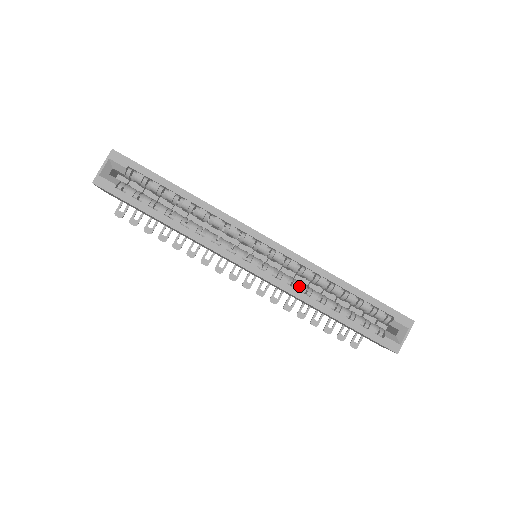
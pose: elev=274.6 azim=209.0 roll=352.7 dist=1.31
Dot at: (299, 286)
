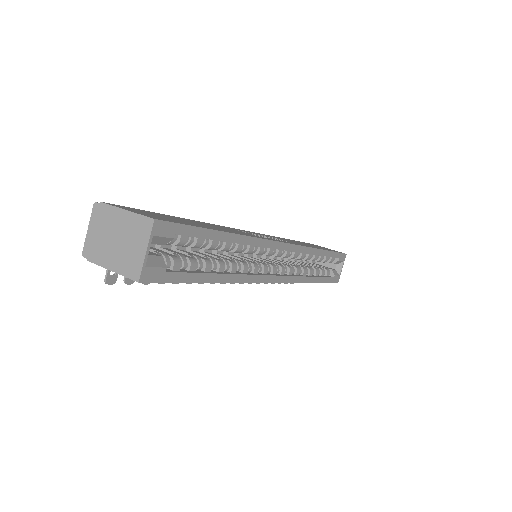
Dot at: (298, 271)
